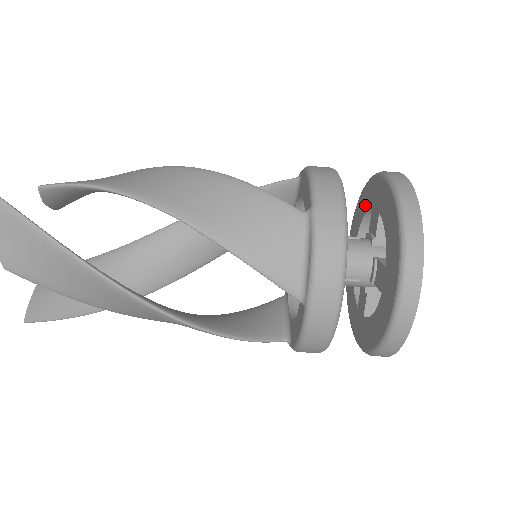
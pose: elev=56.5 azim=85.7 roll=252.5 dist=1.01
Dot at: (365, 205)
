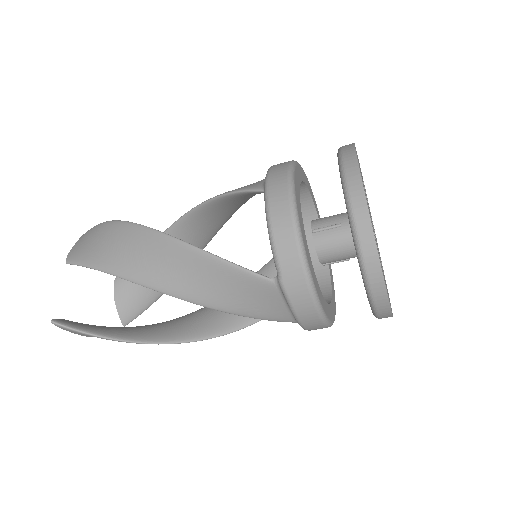
Dot at: occluded
